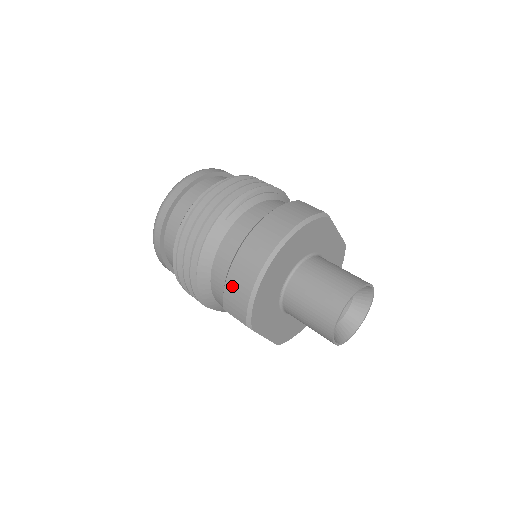
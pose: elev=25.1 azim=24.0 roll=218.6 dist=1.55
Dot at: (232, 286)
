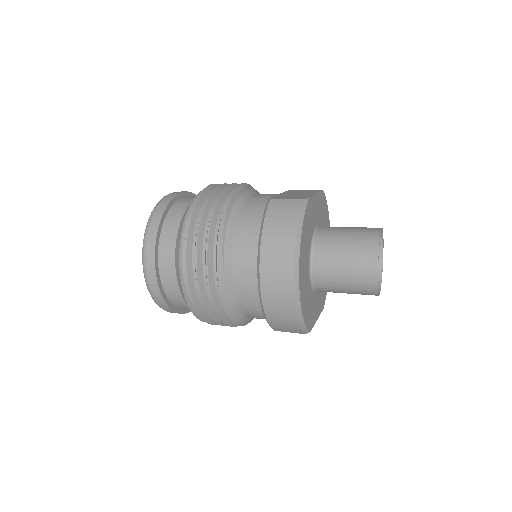
Dot at: (275, 320)
